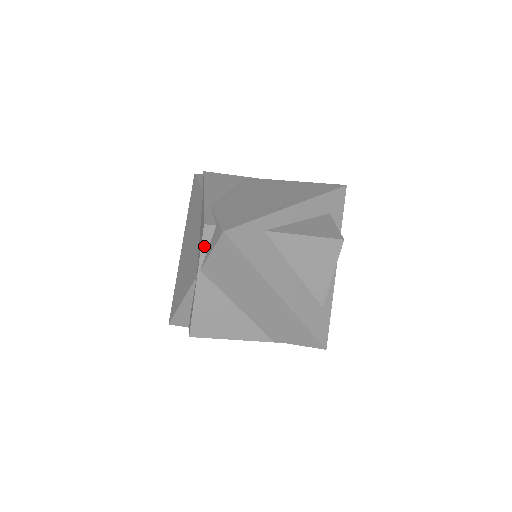
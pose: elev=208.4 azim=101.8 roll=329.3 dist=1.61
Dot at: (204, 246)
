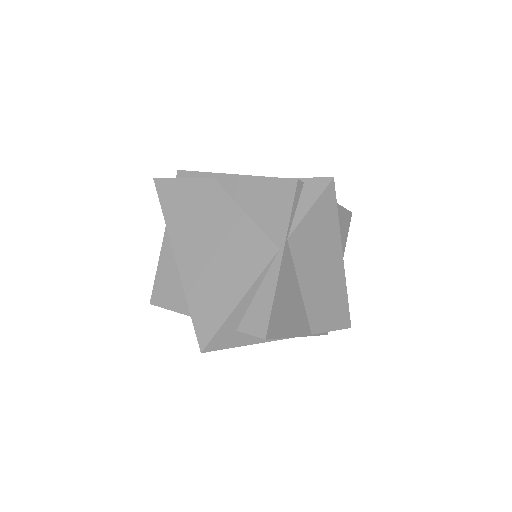
Dot at: (294, 207)
